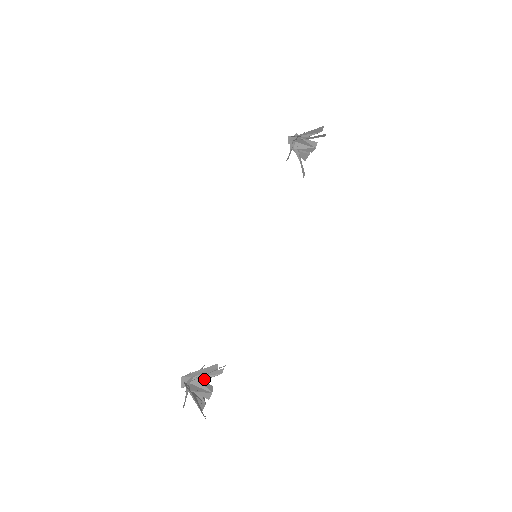
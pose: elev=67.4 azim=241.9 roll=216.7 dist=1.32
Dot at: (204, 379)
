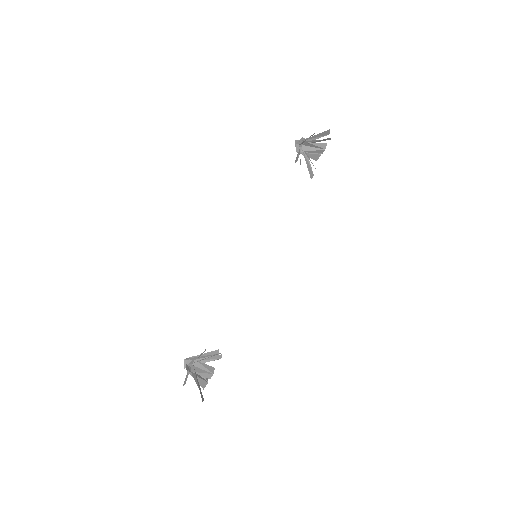
Dot at: (205, 362)
